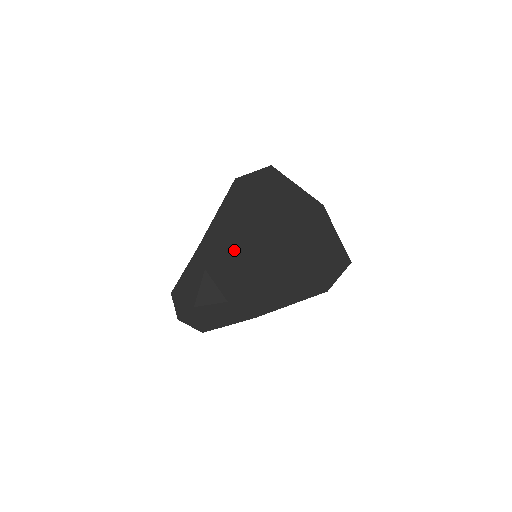
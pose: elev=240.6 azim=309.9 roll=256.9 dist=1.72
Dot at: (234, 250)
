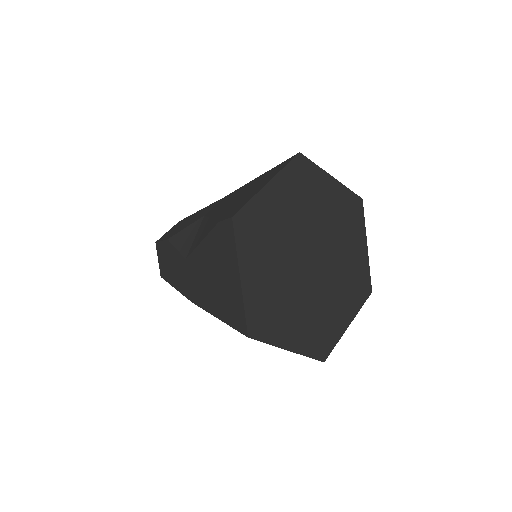
Dot at: (226, 209)
